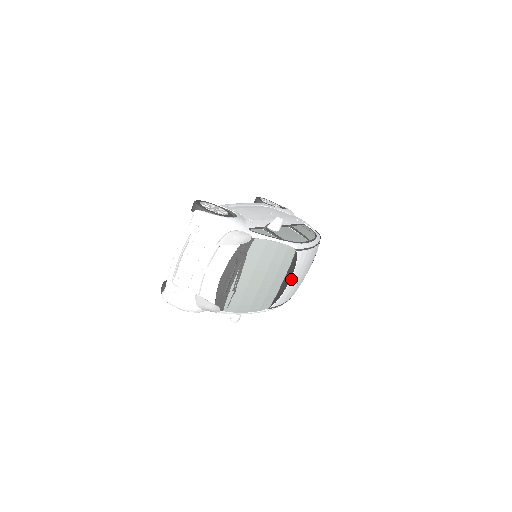
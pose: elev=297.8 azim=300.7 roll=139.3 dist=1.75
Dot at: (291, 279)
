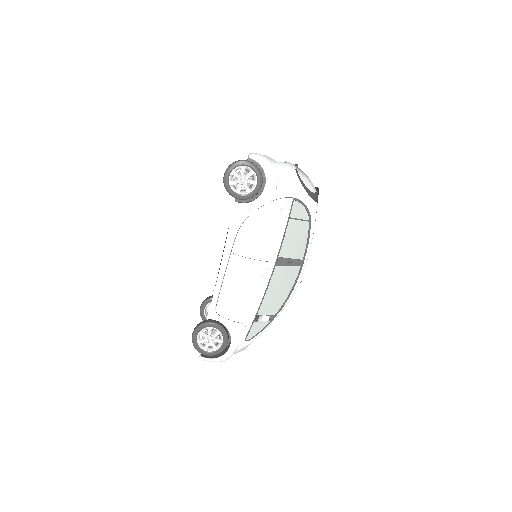
Dot at: occluded
